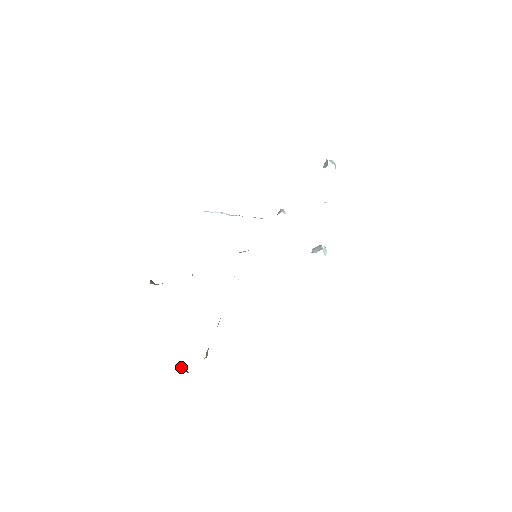
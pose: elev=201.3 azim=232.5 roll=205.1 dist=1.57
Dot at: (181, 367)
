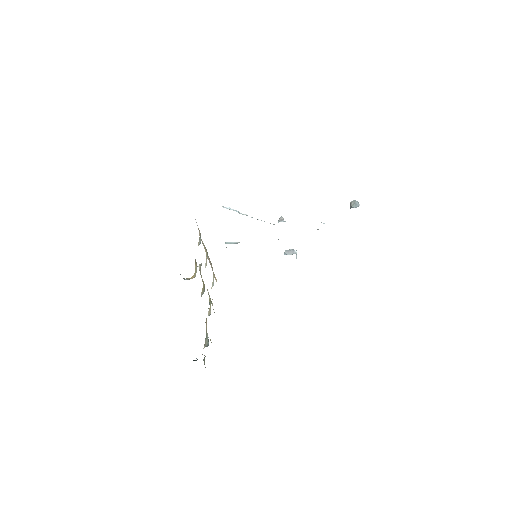
Dot at: occluded
